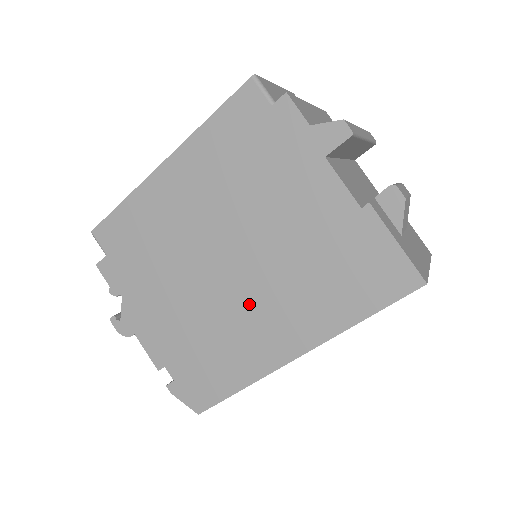
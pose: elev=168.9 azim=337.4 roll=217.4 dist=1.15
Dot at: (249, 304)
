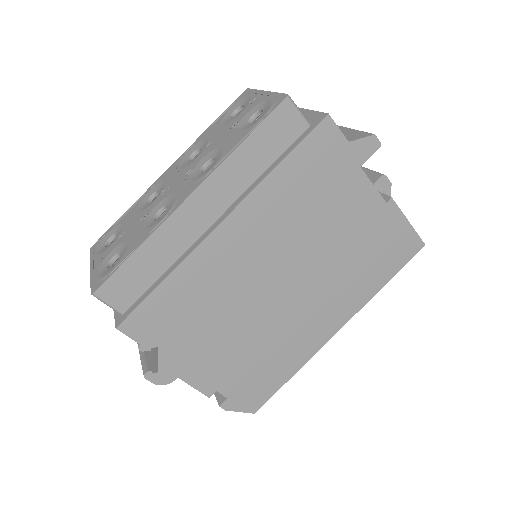
Dot at: (299, 304)
